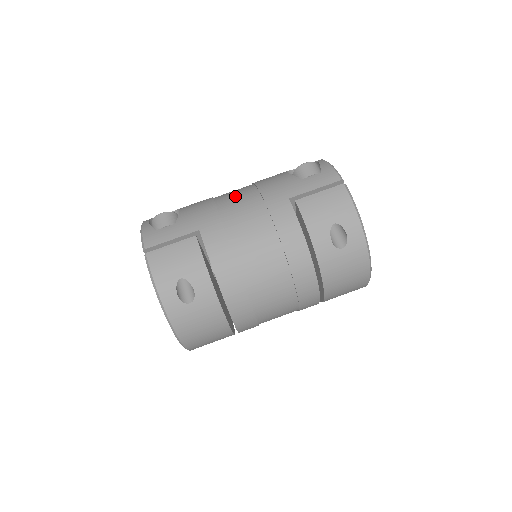
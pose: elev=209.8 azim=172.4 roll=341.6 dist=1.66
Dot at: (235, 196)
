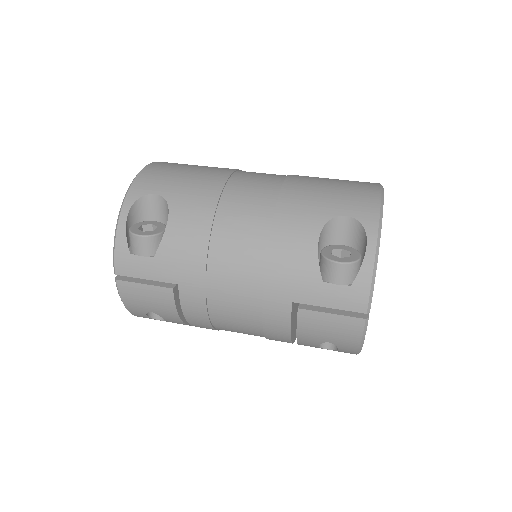
Dot at: (236, 251)
